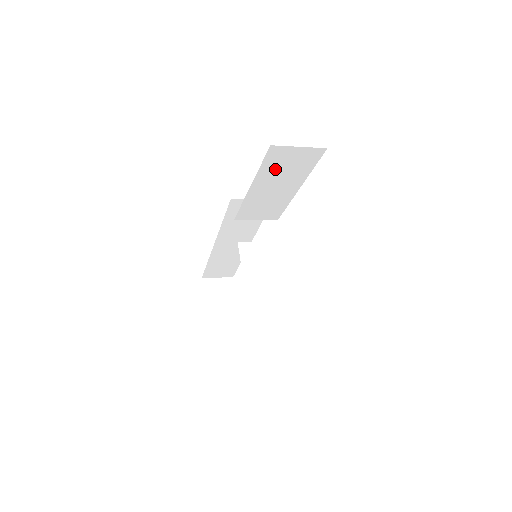
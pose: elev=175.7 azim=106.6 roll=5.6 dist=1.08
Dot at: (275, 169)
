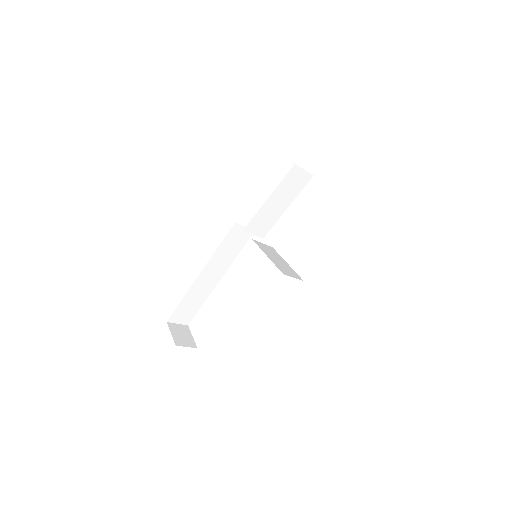
Dot at: (287, 185)
